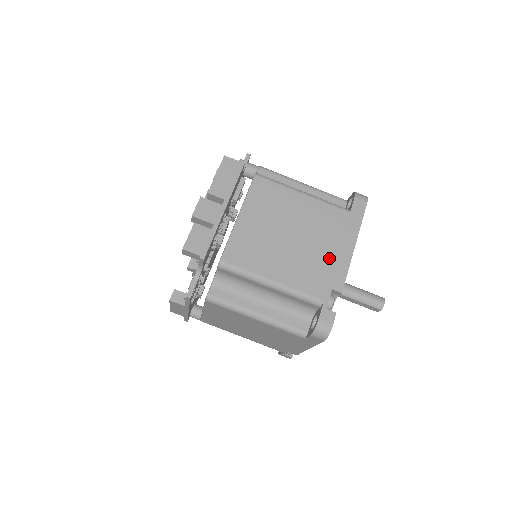
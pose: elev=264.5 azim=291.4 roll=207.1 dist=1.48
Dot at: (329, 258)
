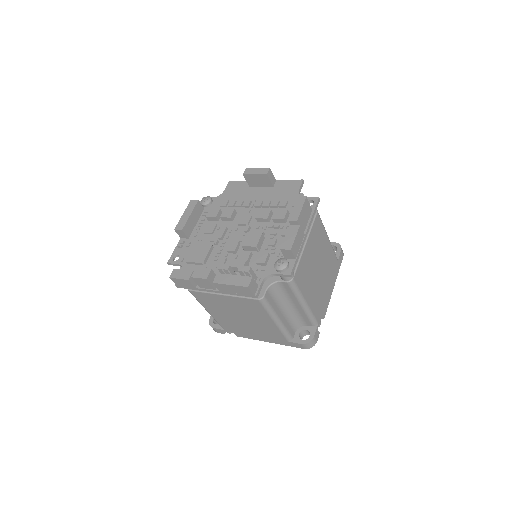
Dot at: (249, 332)
